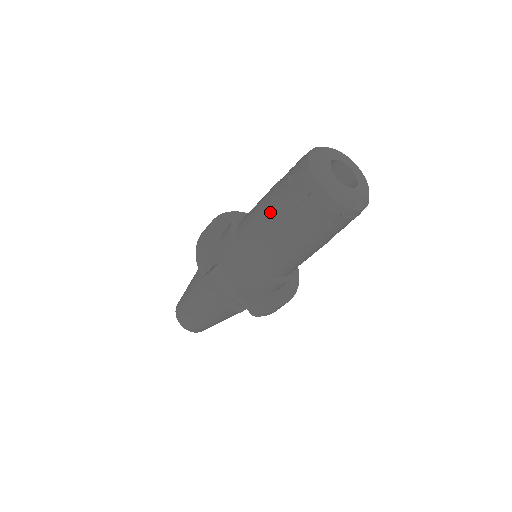
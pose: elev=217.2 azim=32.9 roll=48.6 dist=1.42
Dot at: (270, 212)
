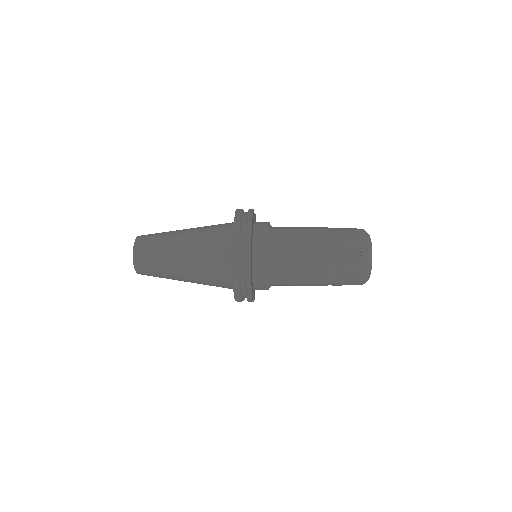
Dot at: (318, 283)
